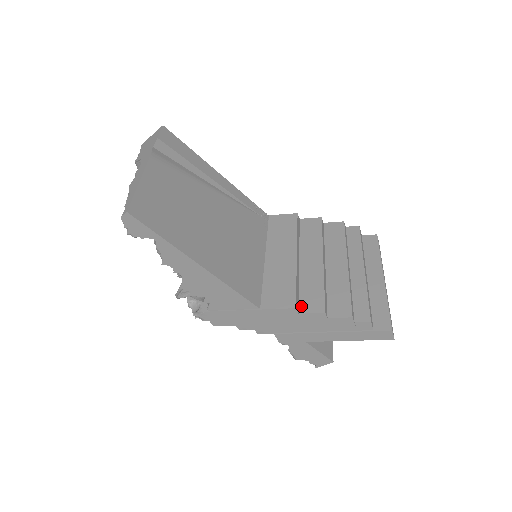
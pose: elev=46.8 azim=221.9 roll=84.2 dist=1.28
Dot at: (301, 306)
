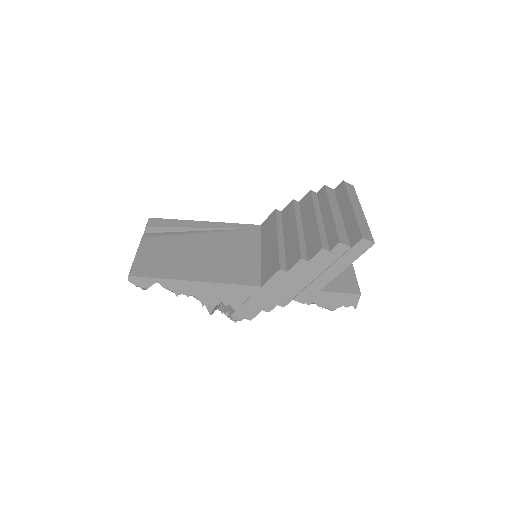
Dot at: (287, 266)
